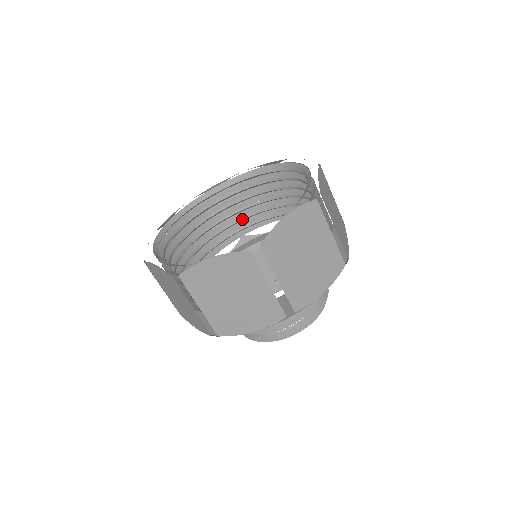
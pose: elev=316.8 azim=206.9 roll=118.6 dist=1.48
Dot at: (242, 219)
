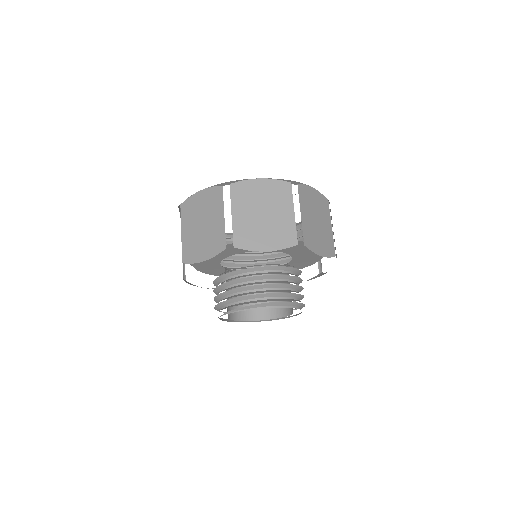
Dot at: (277, 261)
